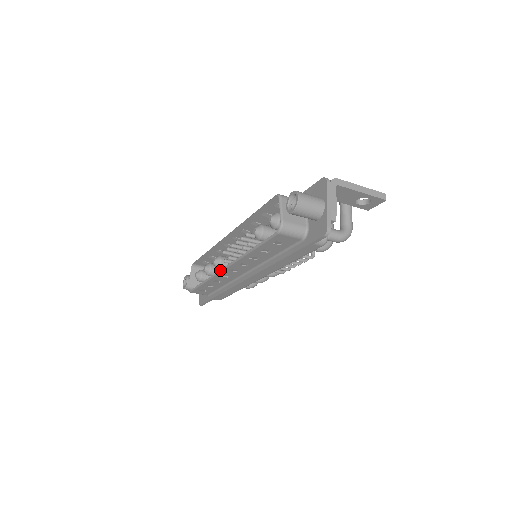
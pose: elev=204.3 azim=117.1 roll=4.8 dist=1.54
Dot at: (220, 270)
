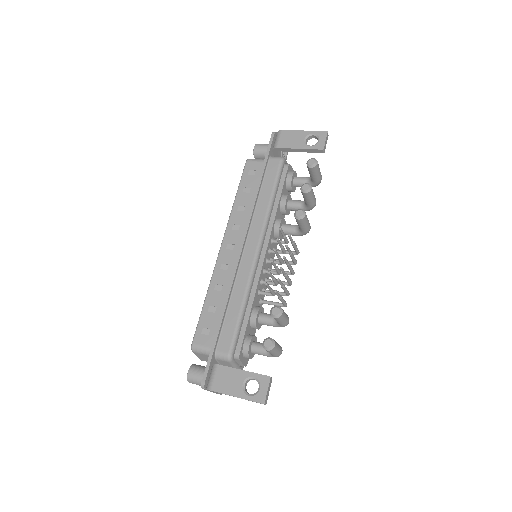
Dot at: occluded
